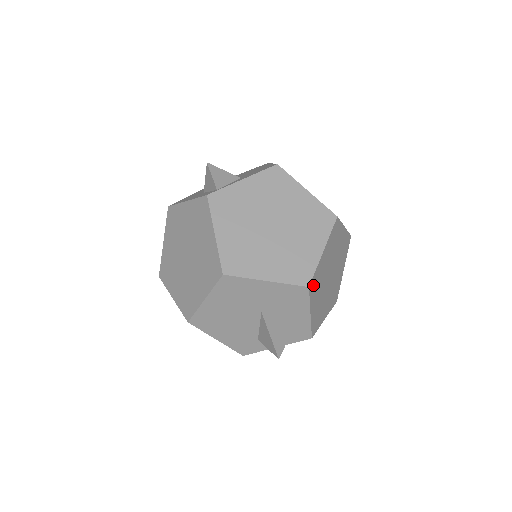
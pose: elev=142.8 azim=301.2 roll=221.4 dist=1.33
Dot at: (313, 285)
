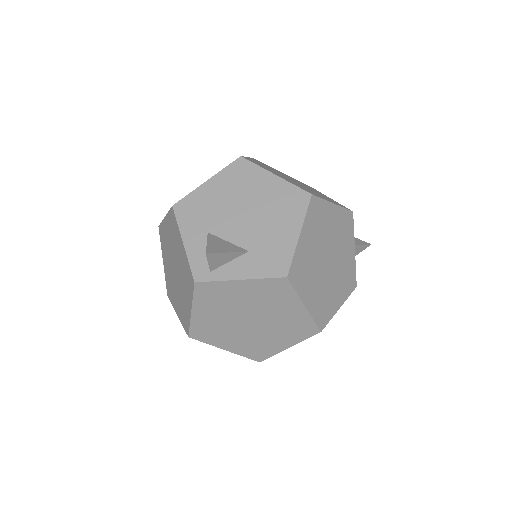
Dot at: occluded
